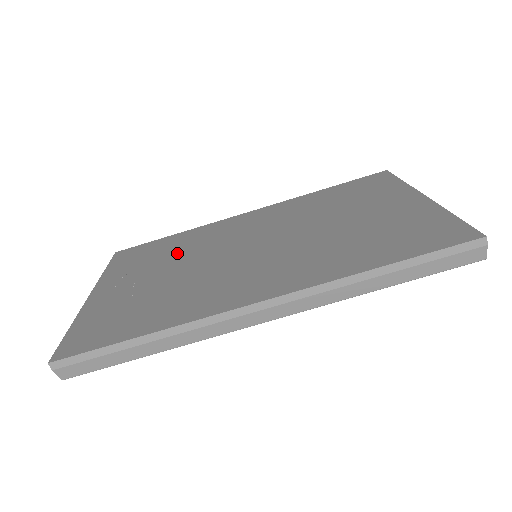
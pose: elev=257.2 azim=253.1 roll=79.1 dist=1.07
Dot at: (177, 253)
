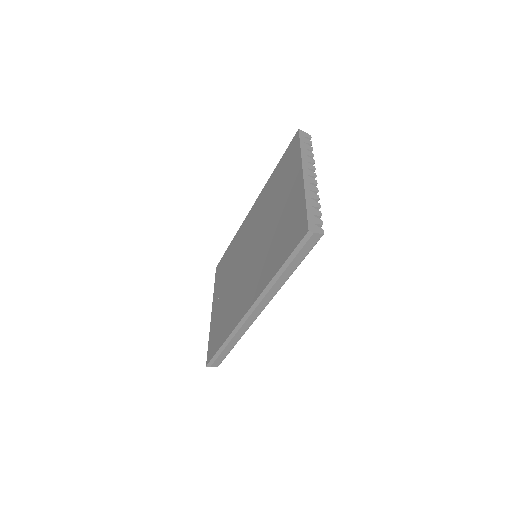
Dot at: (231, 266)
